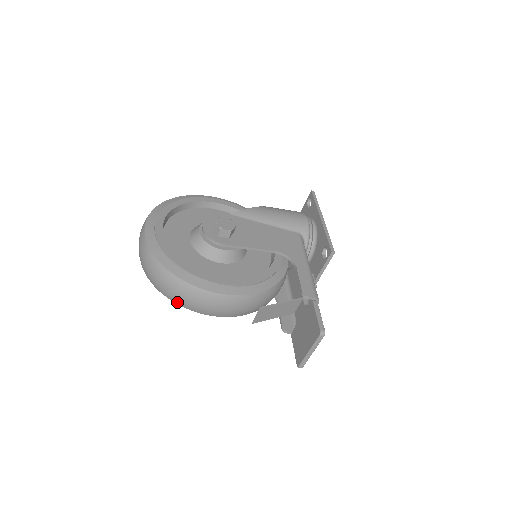
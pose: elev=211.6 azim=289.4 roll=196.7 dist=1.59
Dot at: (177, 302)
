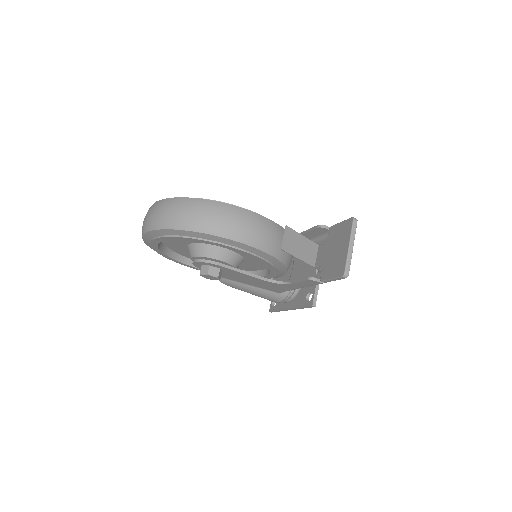
Dot at: (201, 228)
